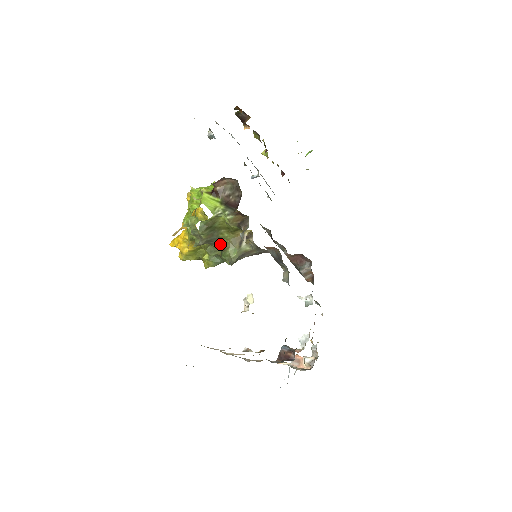
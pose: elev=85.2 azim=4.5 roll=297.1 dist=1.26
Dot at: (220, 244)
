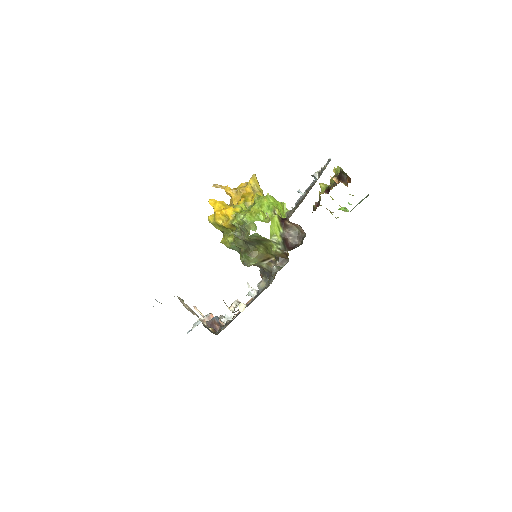
Dot at: (251, 248)
